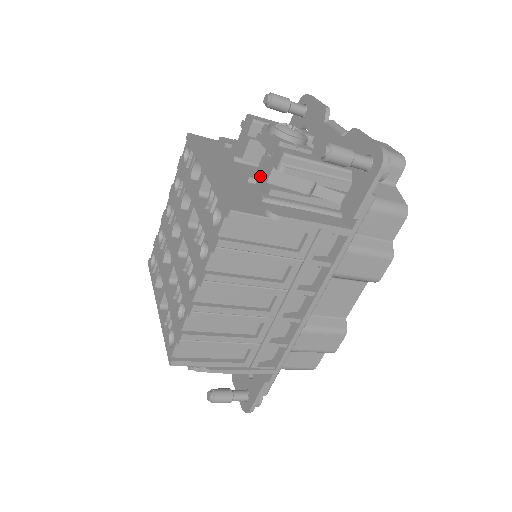
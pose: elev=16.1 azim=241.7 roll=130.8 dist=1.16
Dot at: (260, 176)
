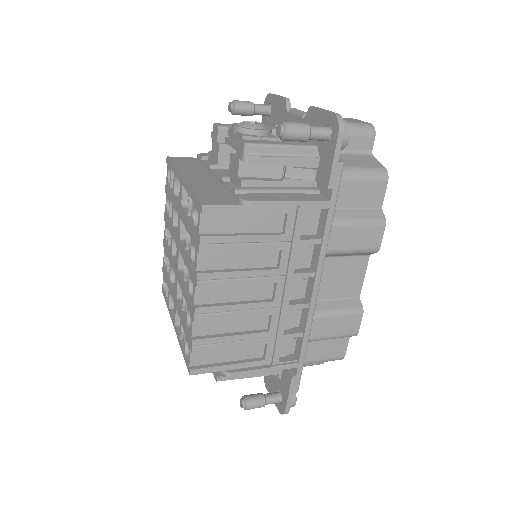
Dot at: (232, 173)
